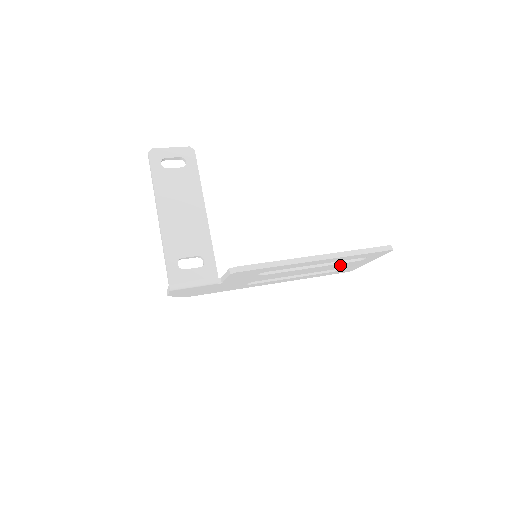
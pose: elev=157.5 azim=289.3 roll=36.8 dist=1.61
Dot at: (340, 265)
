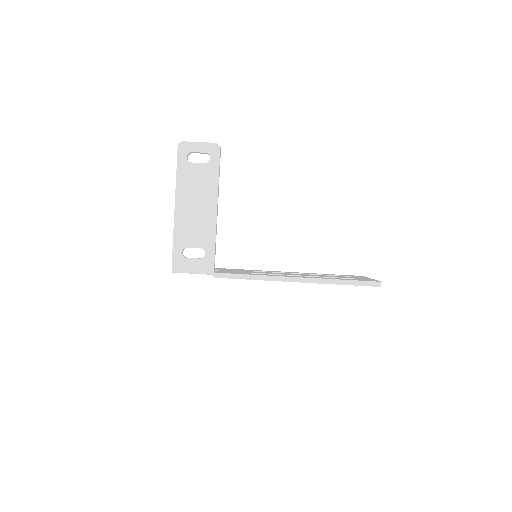
Dot at: occluded
